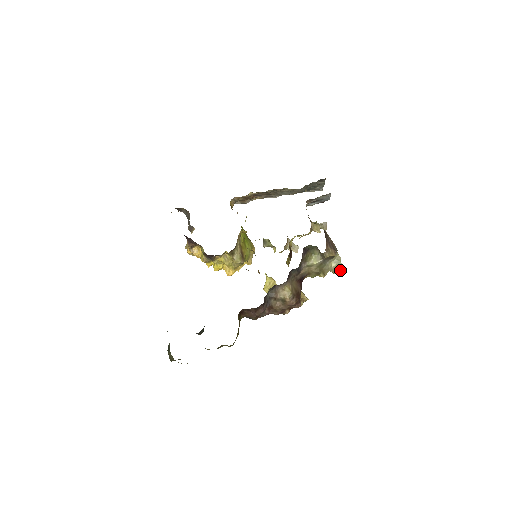
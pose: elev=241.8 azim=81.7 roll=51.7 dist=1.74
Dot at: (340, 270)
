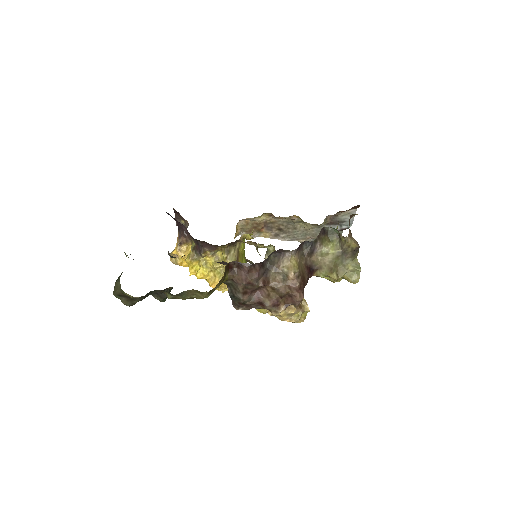
Dot at: (358, 277)
